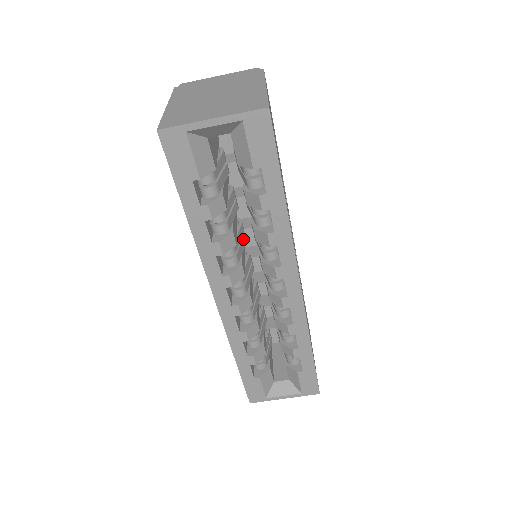
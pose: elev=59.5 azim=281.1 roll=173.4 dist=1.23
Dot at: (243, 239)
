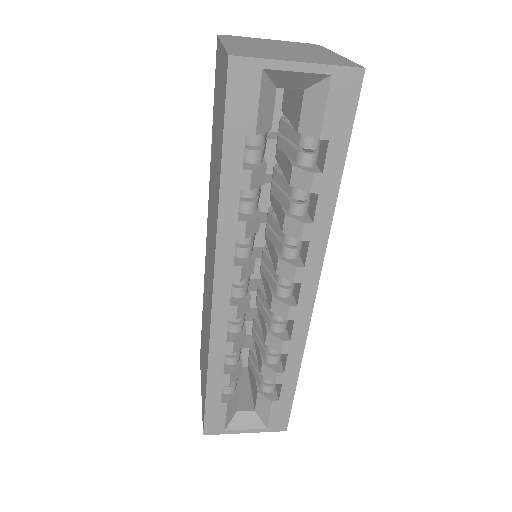
Dot at: occluded
